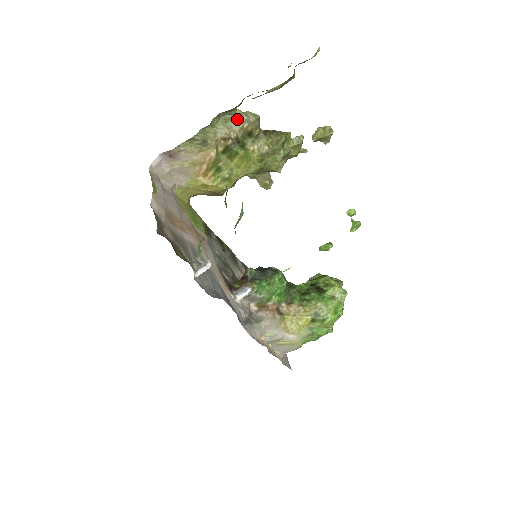
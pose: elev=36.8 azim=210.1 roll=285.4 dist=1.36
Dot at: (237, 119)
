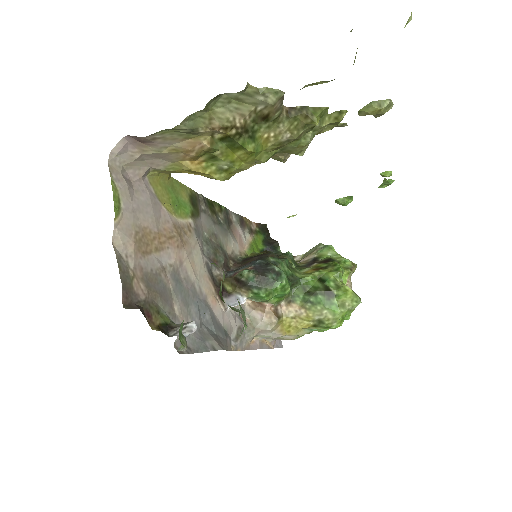
Dot at: (247, 99)
